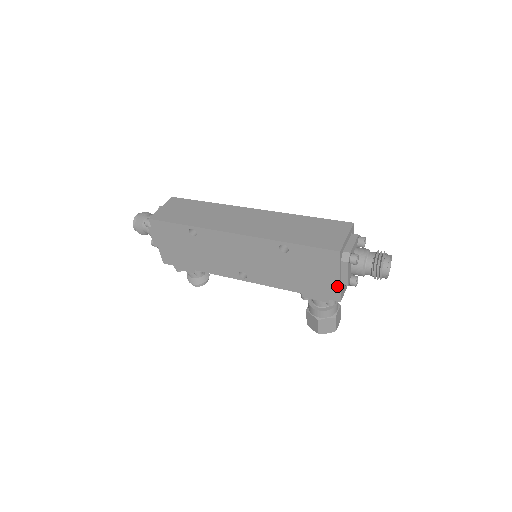
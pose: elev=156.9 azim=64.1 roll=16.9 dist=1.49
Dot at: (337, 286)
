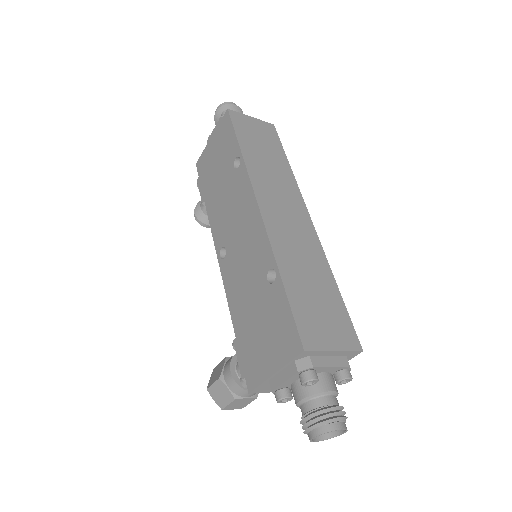
Dot at: (263, 376)
